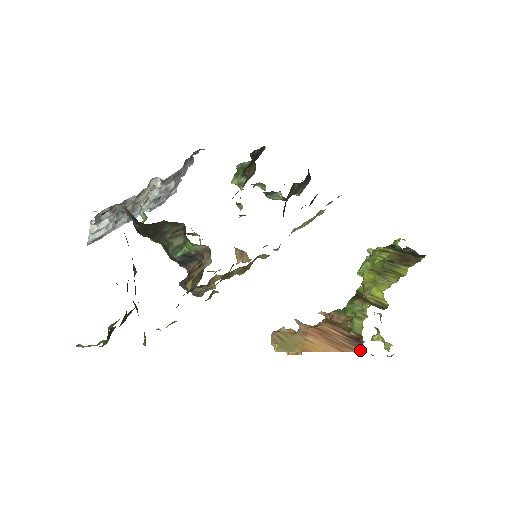
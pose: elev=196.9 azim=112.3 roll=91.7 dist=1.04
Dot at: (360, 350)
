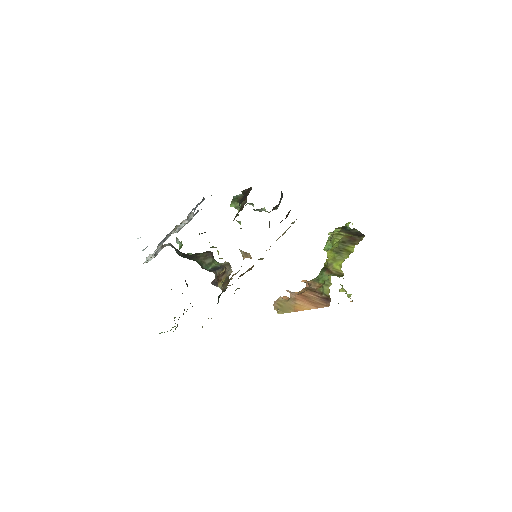
Dot at: (329, 305)
